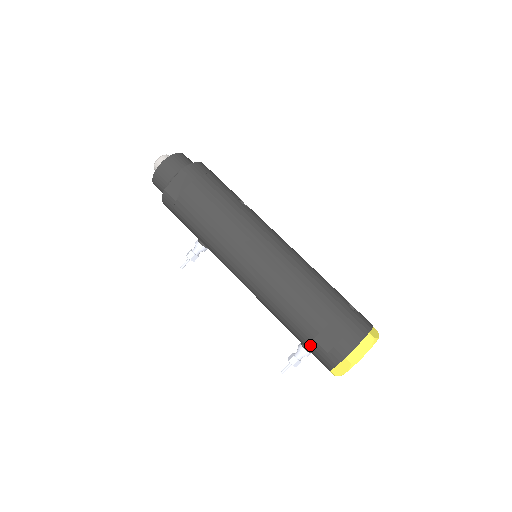
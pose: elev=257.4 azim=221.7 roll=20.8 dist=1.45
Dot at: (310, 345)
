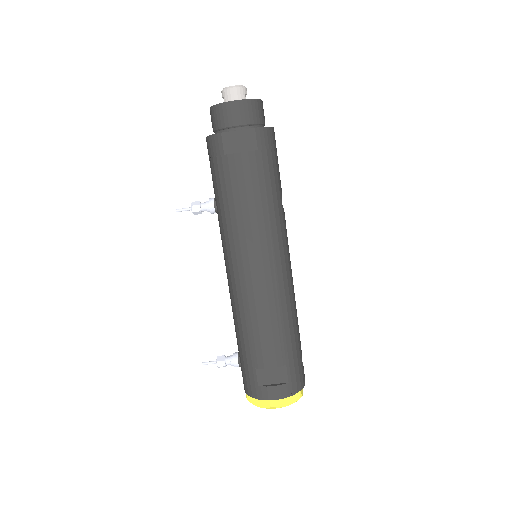
Dot at: (248, 368)
